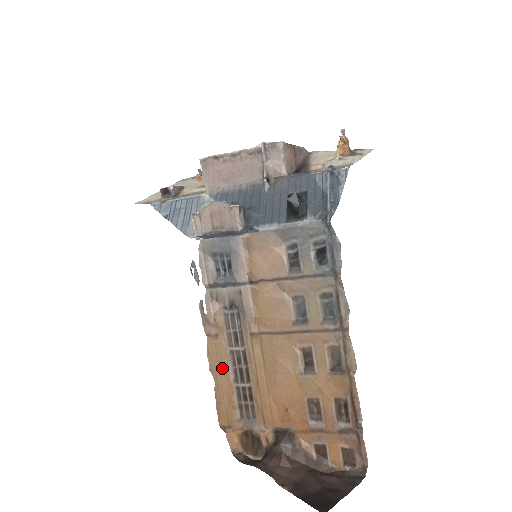
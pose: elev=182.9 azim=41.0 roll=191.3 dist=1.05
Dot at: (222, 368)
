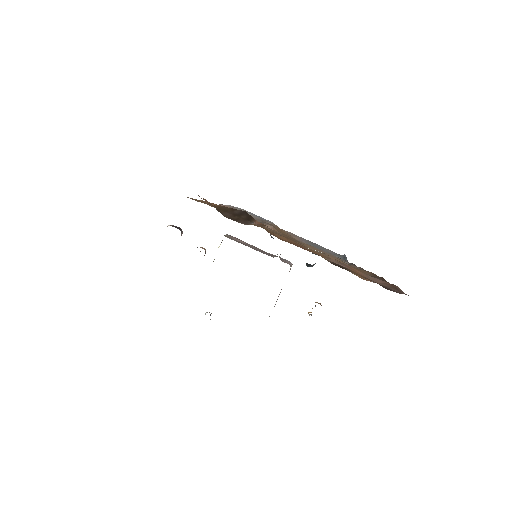
Dot at: occluded
